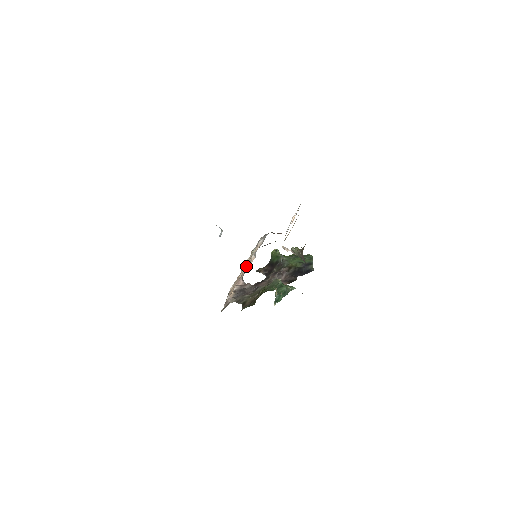
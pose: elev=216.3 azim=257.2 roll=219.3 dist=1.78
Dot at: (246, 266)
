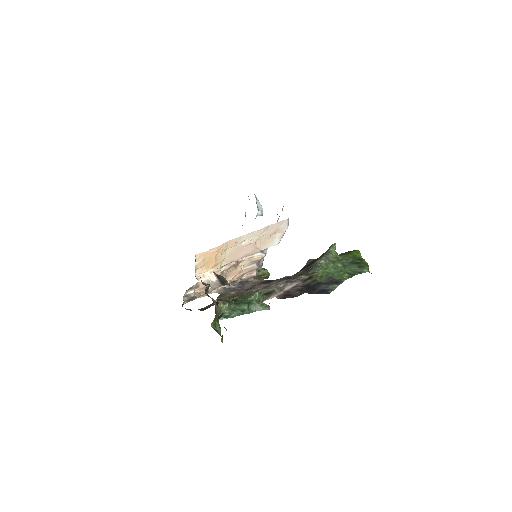
Dot at: (253, 261)
